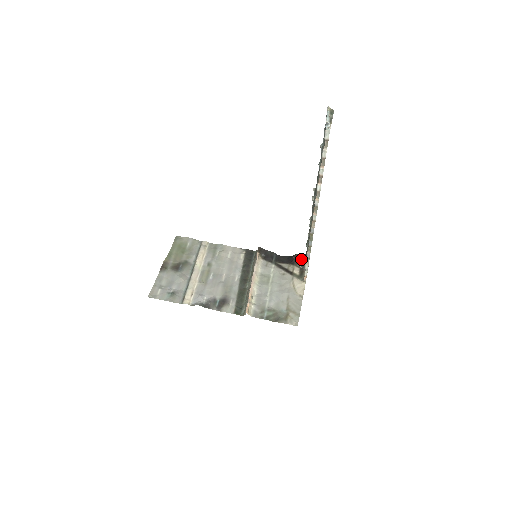
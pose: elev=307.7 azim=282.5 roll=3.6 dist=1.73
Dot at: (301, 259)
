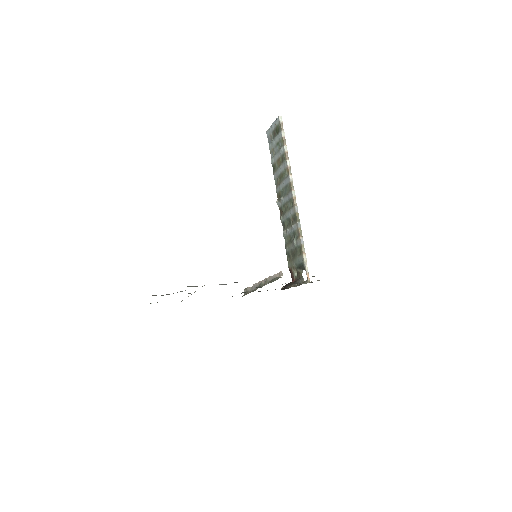
Dot at: (291, 283)
